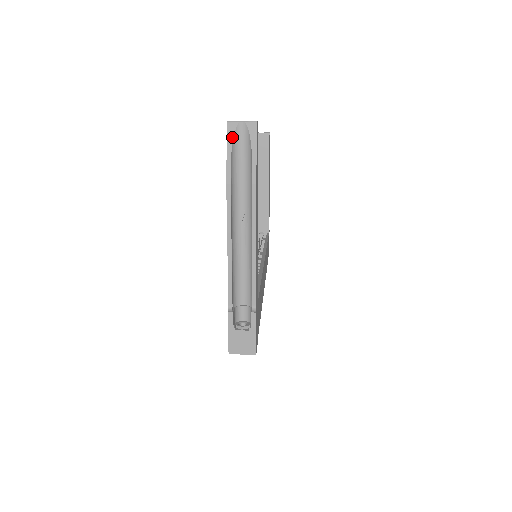
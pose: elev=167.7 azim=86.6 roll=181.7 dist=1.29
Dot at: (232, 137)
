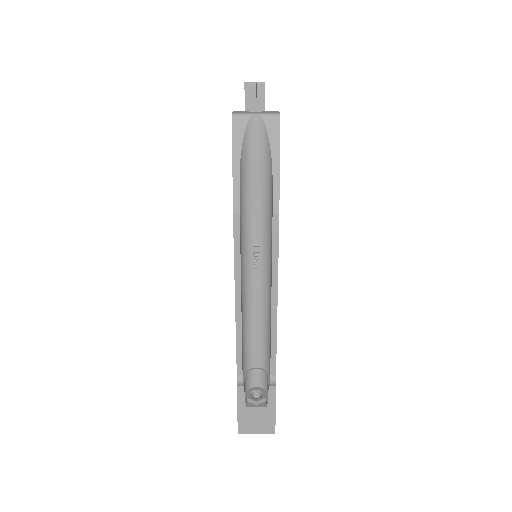
Dot at: (240, 140)
